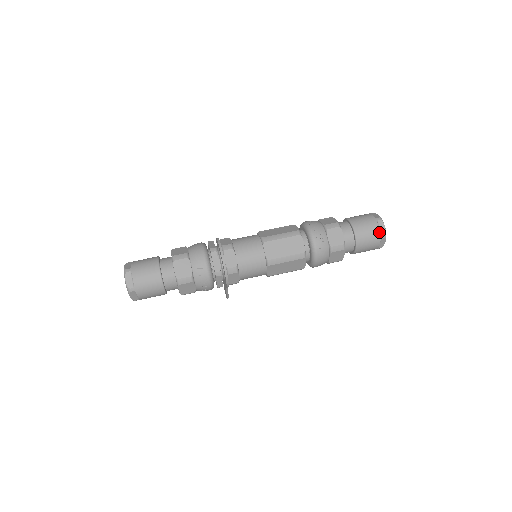
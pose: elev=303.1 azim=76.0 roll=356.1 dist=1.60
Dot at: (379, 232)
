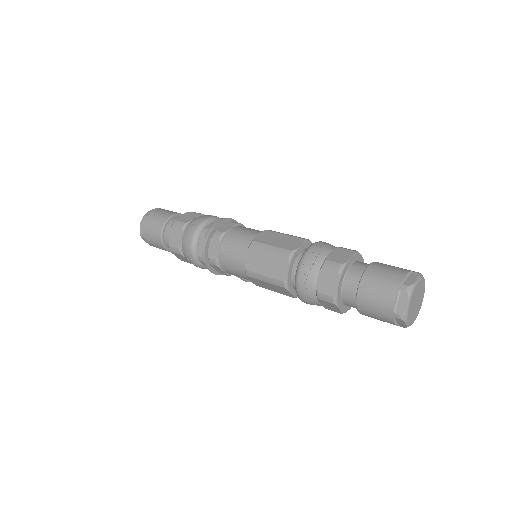
Dot at: (393, 307)
